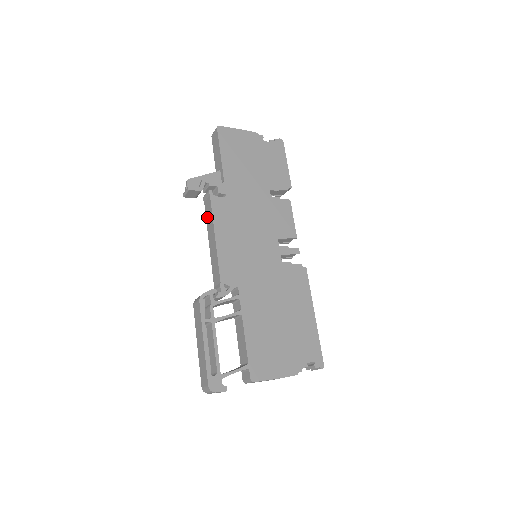
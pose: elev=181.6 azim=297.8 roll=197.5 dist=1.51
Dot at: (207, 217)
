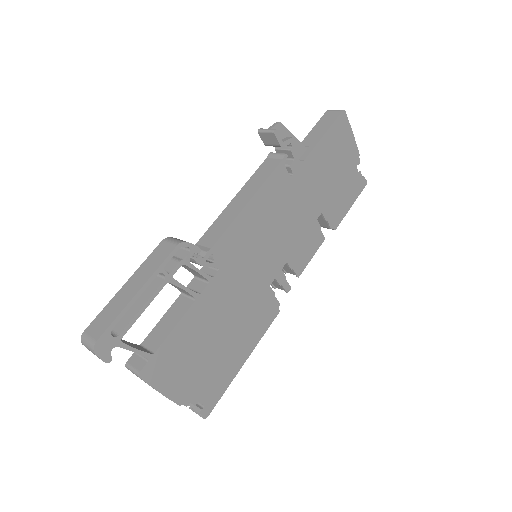
Dot at: (257, 174)
